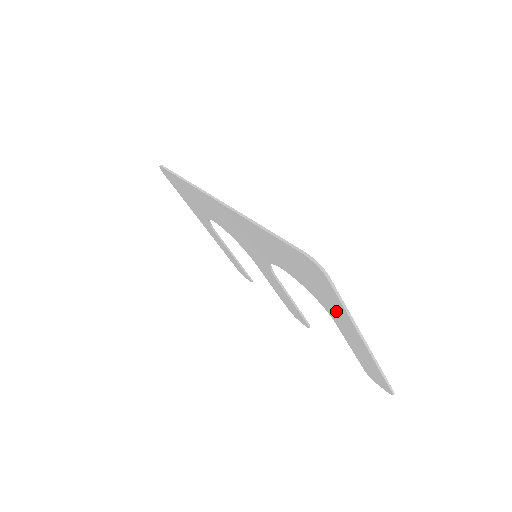
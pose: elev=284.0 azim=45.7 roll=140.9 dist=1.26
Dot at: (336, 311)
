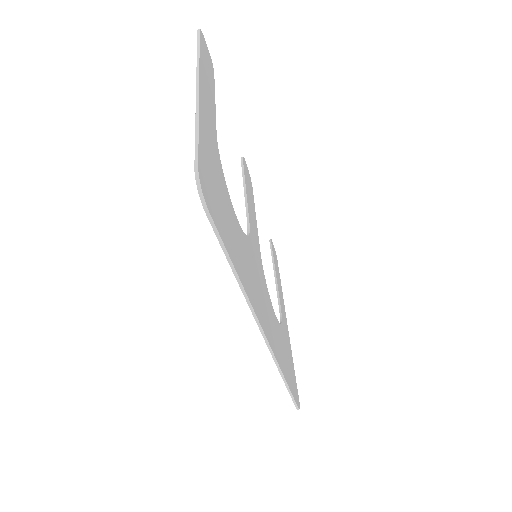
Dot at: occluded
